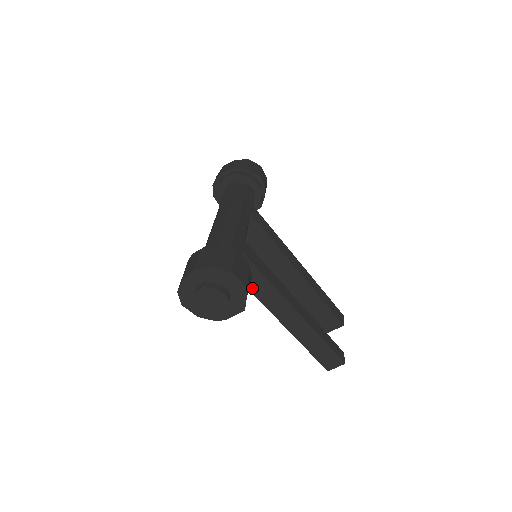
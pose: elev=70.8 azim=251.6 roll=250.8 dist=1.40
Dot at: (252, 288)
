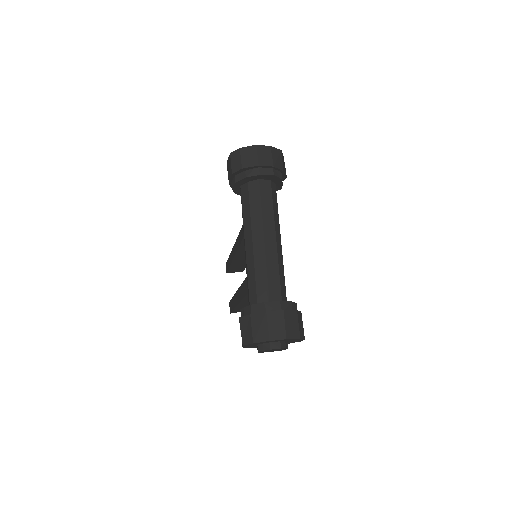
Dot at: occluded
